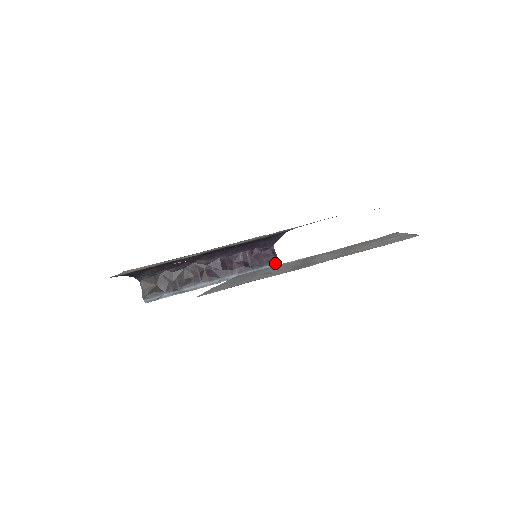
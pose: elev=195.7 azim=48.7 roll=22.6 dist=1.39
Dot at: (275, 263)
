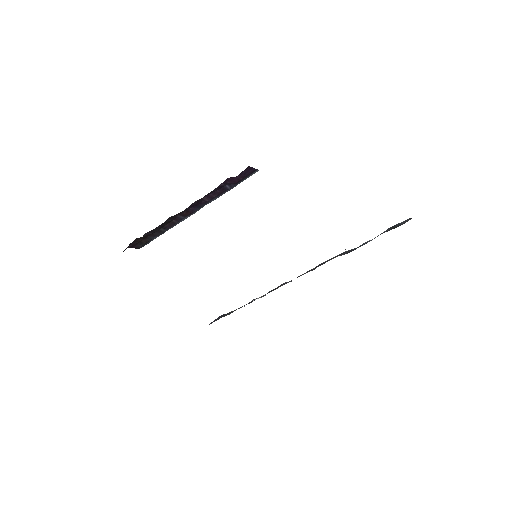
Dot at: (254, 172)
